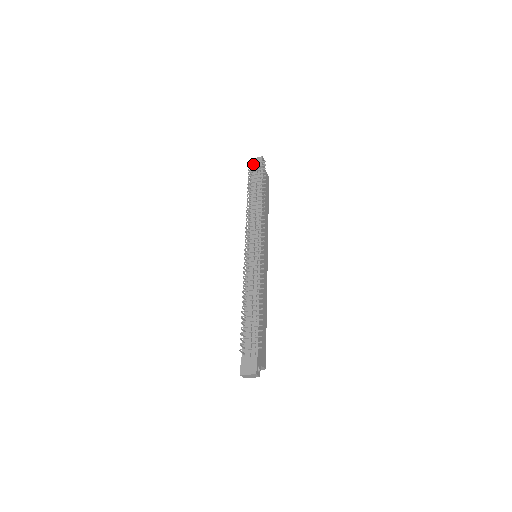
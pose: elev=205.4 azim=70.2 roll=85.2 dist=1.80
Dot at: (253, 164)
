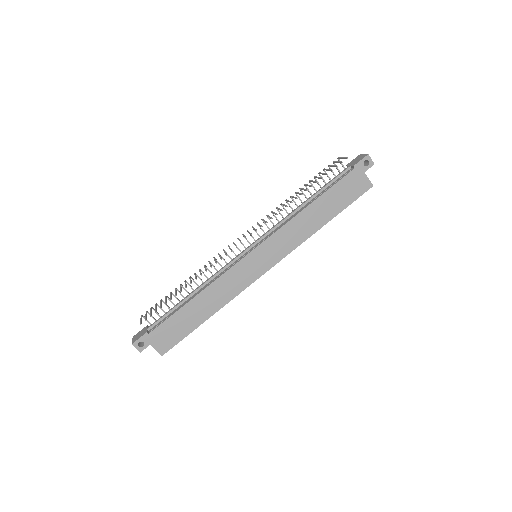
Dot at: (340, 157)
